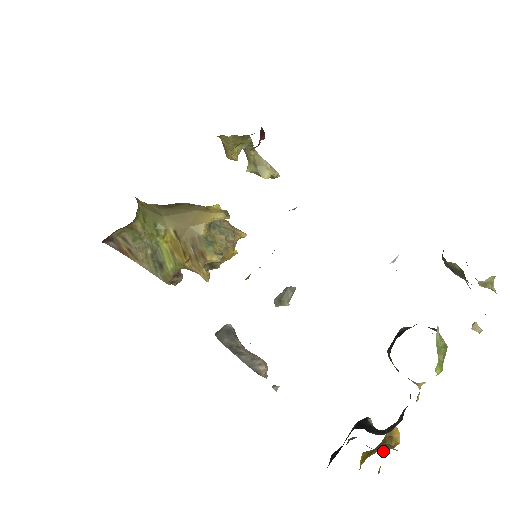
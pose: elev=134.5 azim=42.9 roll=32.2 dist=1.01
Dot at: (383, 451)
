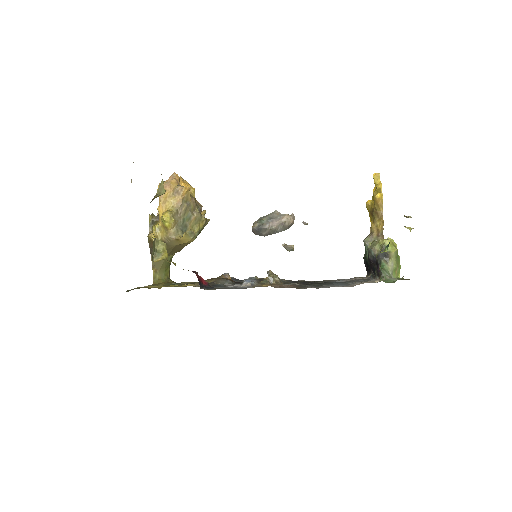
Dot at: (381, 237)
